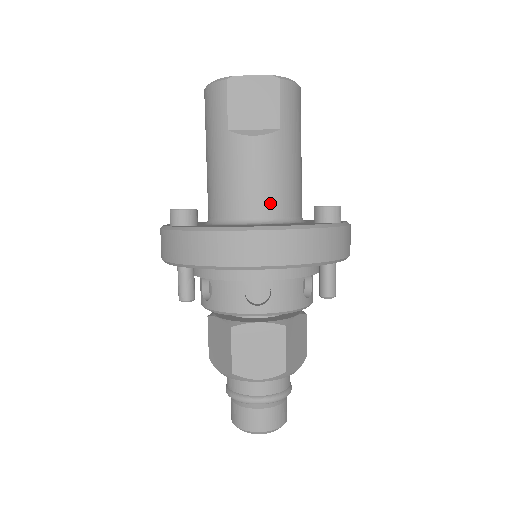
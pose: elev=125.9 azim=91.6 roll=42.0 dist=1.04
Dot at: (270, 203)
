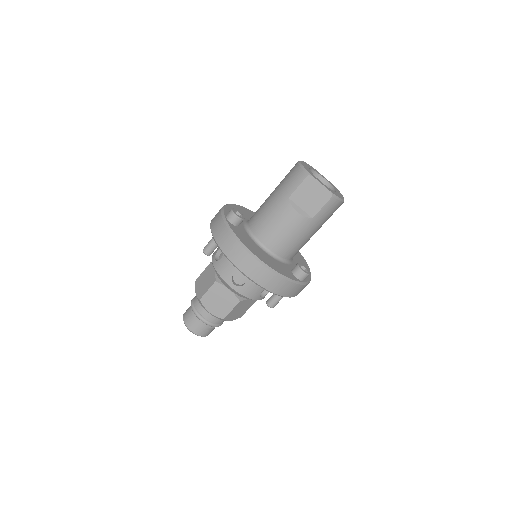
Dot at: (279, 246)
